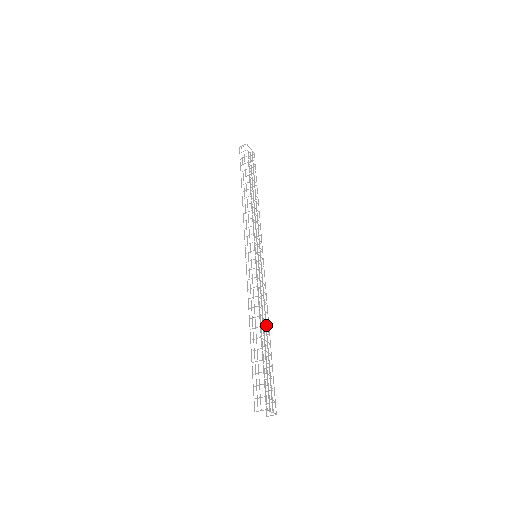
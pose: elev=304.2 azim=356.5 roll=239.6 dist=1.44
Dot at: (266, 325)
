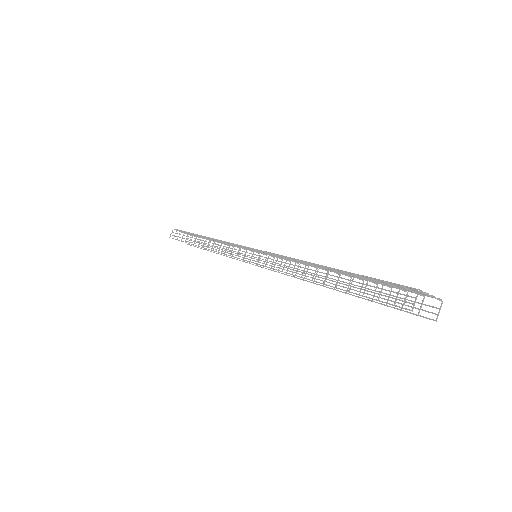
Dot at: occluded
